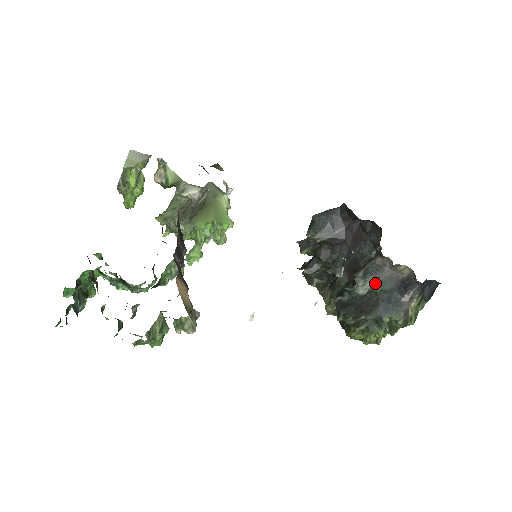
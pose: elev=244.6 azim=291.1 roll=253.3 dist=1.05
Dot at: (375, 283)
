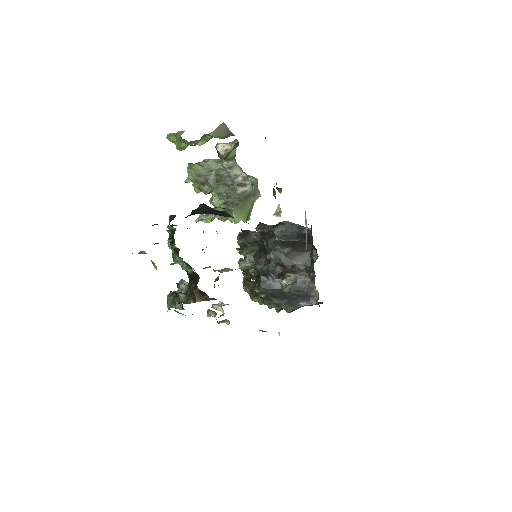
Dot at: (296, 290)
